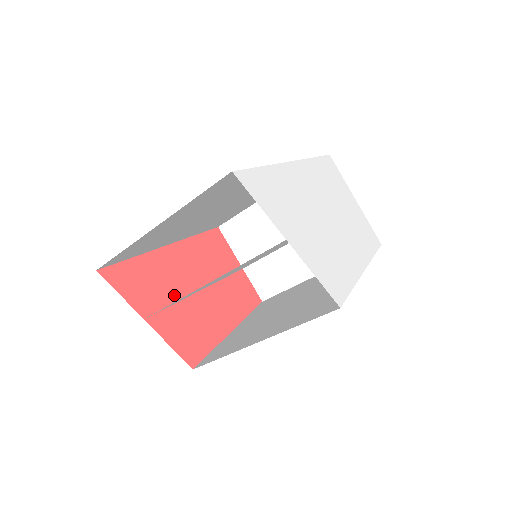
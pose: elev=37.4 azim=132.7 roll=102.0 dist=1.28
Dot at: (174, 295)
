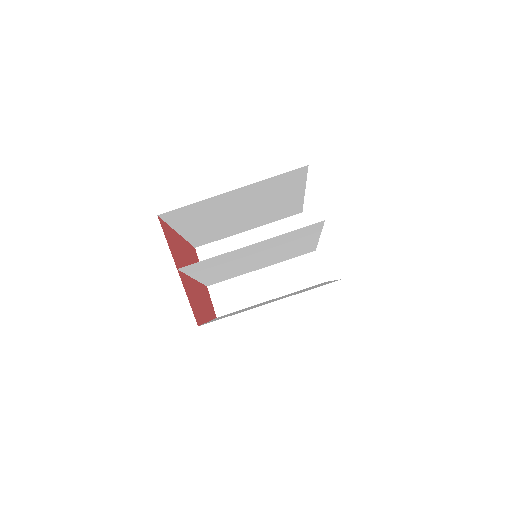
Dot at: occluded
